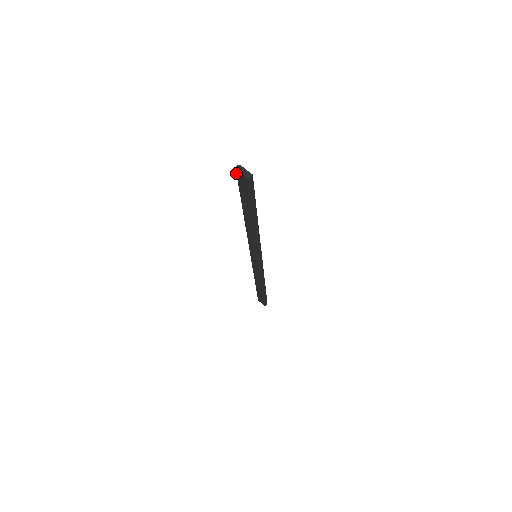
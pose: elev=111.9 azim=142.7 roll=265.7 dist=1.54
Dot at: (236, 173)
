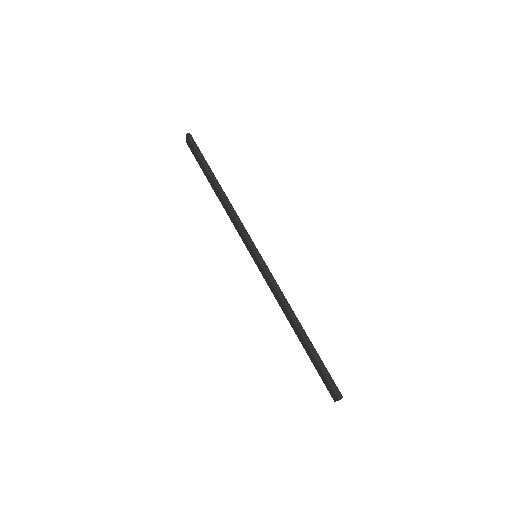
Dot at: (188, 146)
